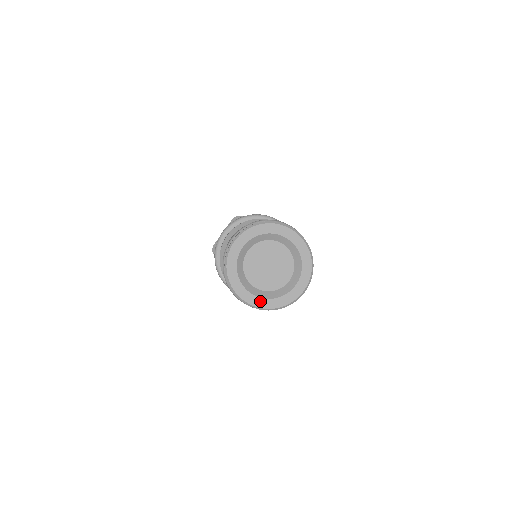
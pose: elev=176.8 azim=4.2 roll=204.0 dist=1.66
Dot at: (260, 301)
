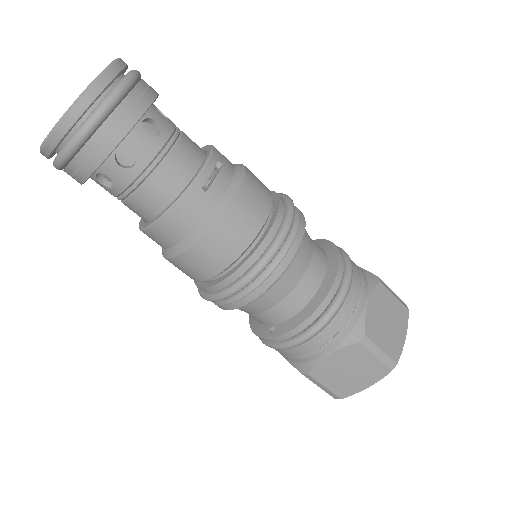
Dot at: occluded
